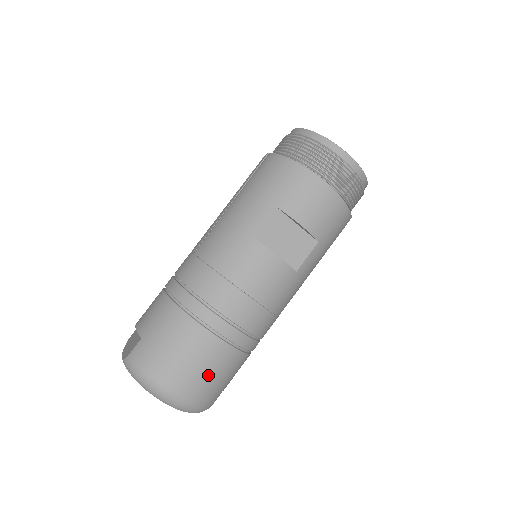
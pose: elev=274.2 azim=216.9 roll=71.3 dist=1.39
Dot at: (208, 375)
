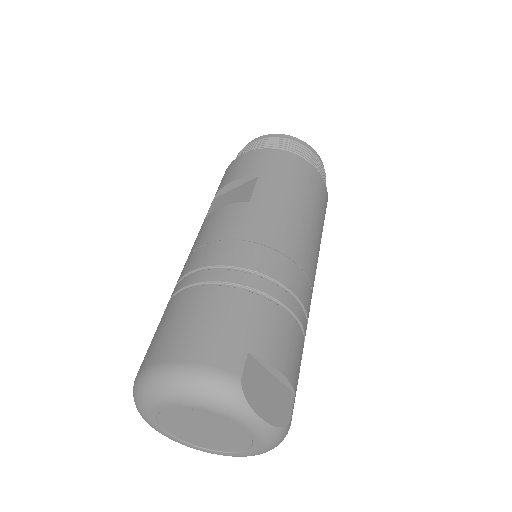
Dot at: (190, 325)
